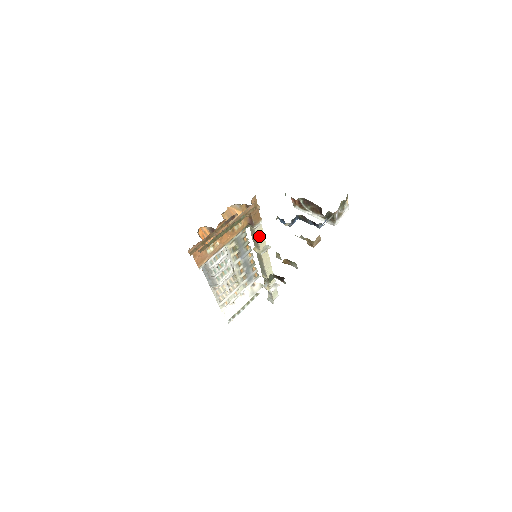
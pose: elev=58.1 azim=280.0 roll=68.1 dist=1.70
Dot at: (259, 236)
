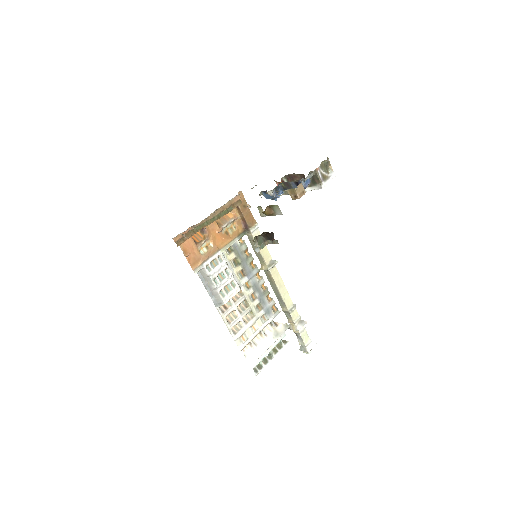
Dot at: occluded
